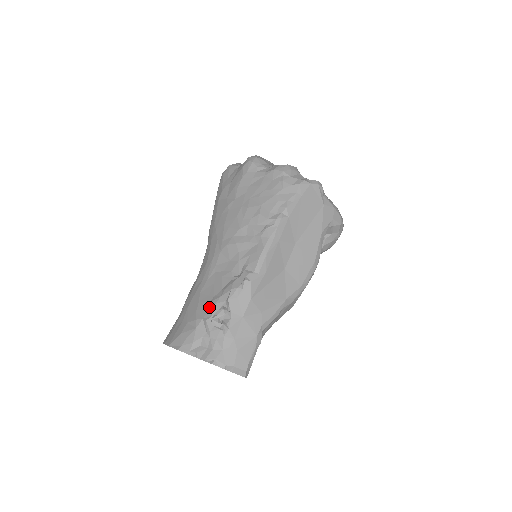
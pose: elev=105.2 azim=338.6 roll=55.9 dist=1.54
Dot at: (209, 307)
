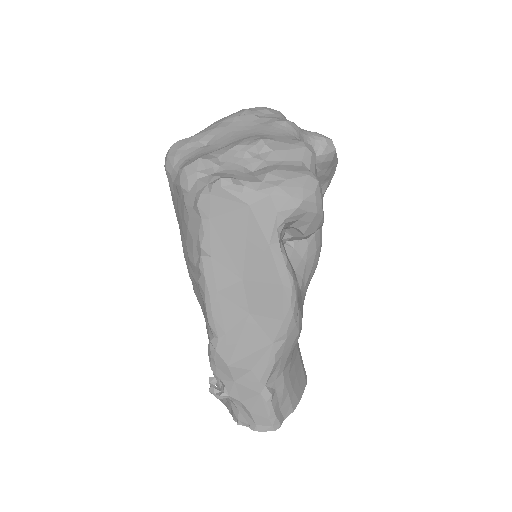
Dot at: occluded
